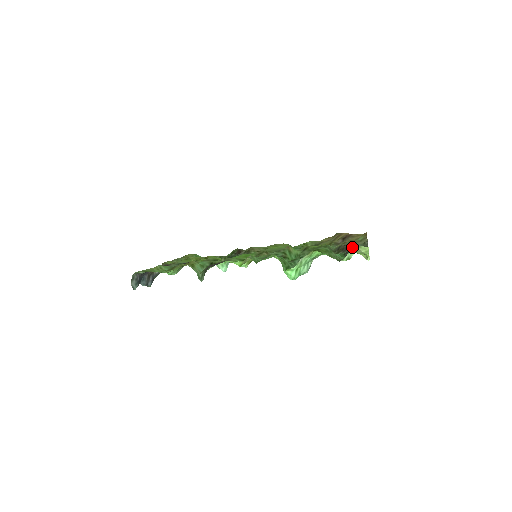
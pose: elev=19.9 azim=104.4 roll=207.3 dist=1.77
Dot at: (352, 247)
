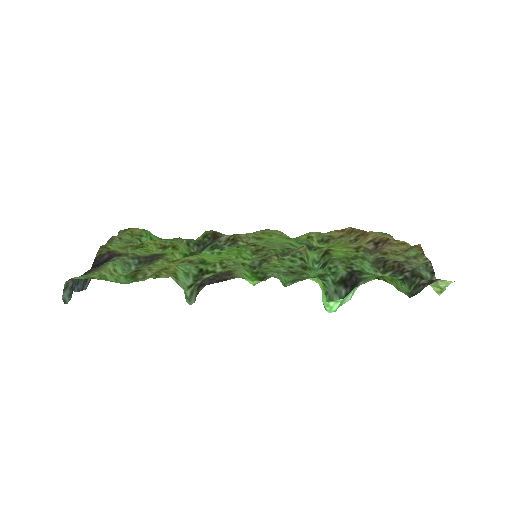
Dot at: (413, 270)
